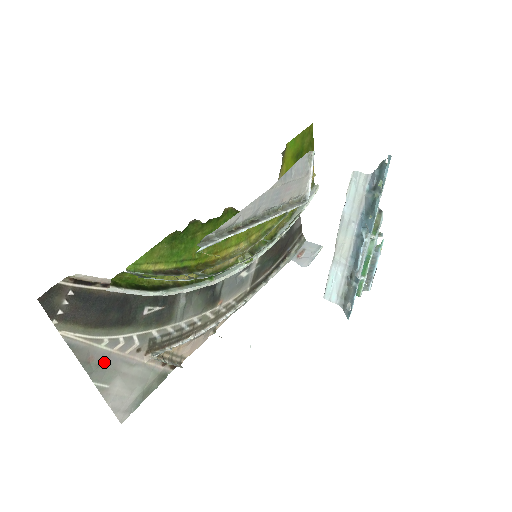
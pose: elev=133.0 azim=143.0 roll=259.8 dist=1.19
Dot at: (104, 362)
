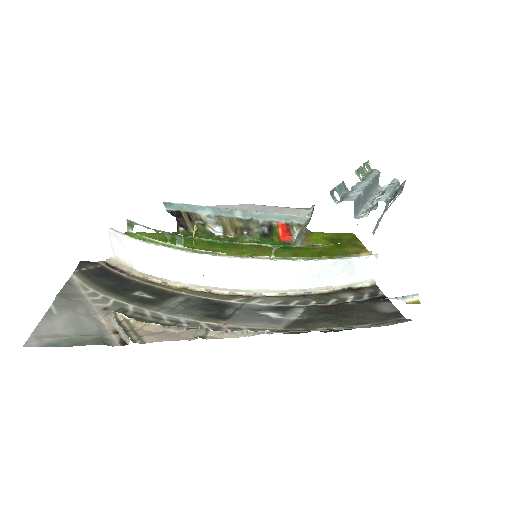
Dot at: (74, 300)
